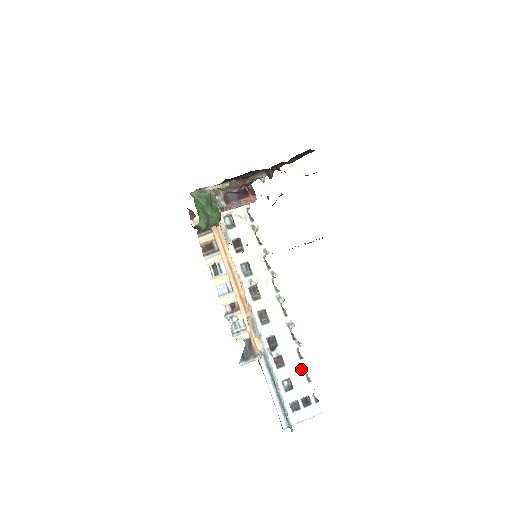
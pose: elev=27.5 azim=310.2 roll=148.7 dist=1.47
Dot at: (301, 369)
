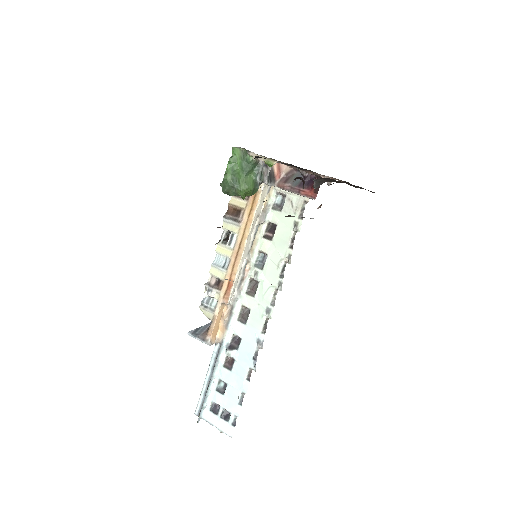
Dot at: (241, 387)
